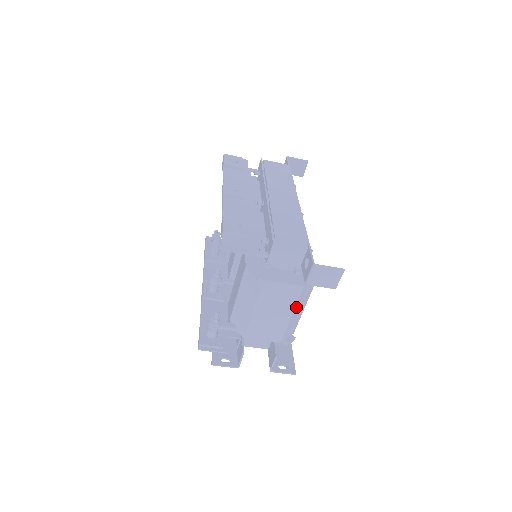
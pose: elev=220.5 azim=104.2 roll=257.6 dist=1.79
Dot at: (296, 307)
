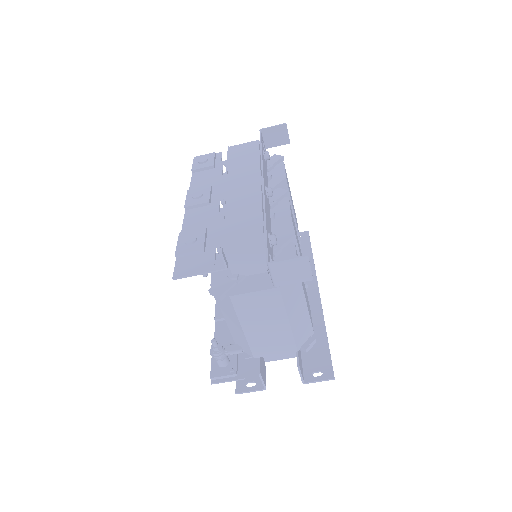
Dot at: (288, 311)
